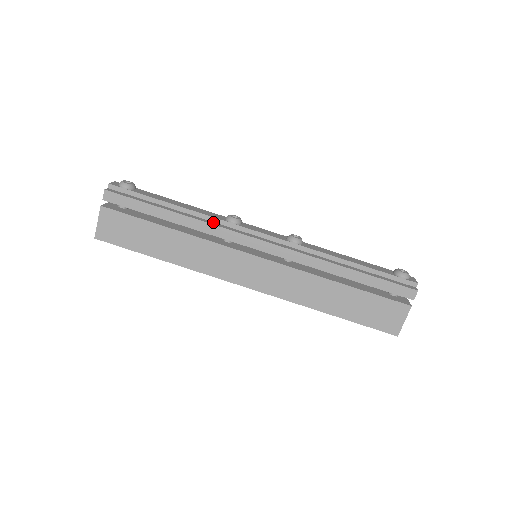
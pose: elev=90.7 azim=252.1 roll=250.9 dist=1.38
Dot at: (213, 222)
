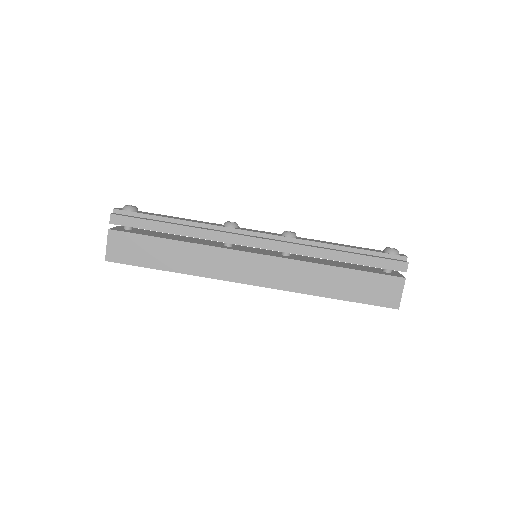
Dot at: (213, 229)
